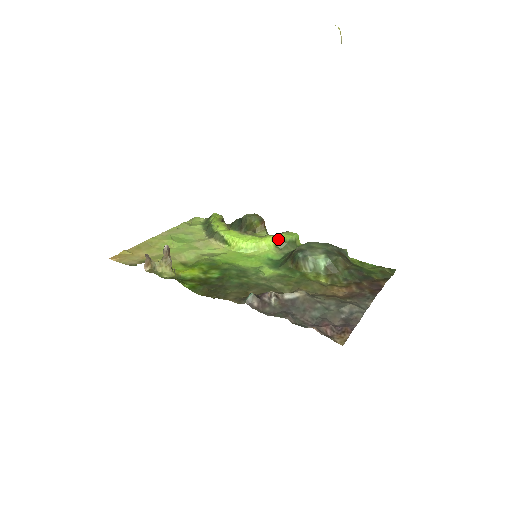
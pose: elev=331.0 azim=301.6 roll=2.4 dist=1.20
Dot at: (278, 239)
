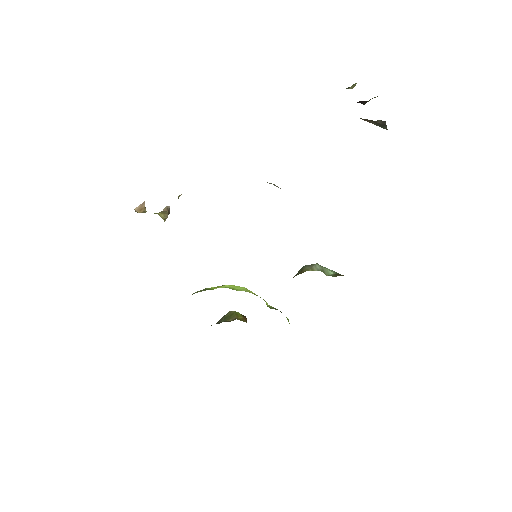
Dot at: occluded
